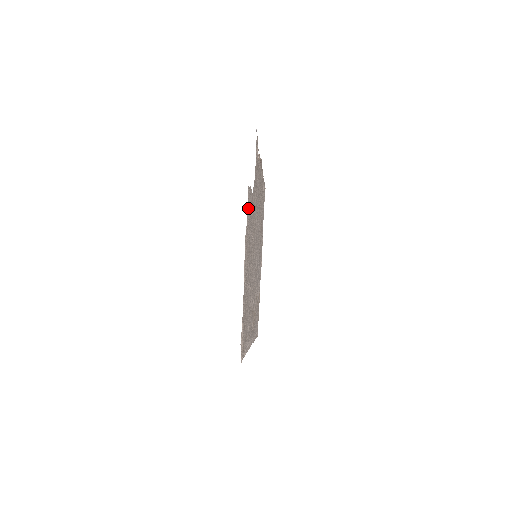
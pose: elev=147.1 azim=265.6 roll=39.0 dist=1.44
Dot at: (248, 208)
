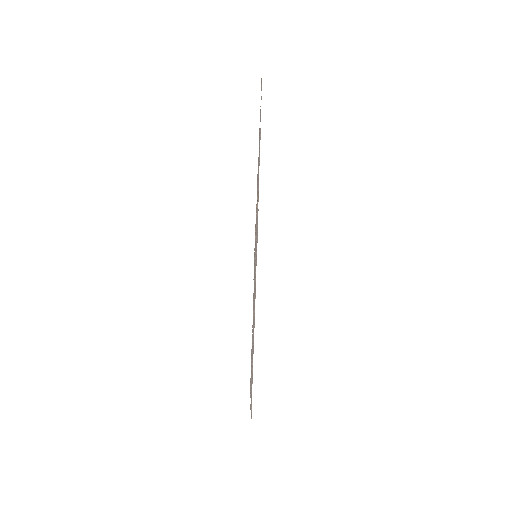
Dot at: occluded
